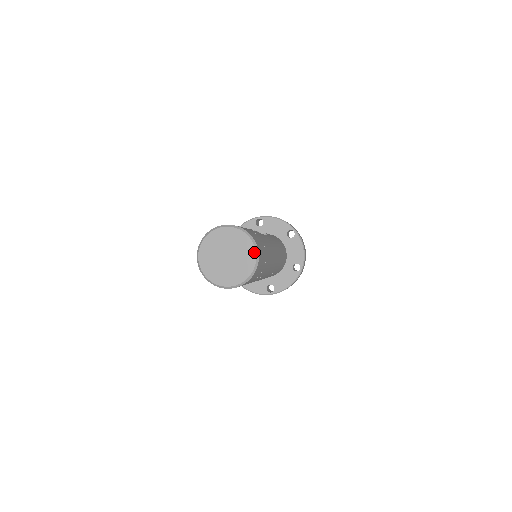
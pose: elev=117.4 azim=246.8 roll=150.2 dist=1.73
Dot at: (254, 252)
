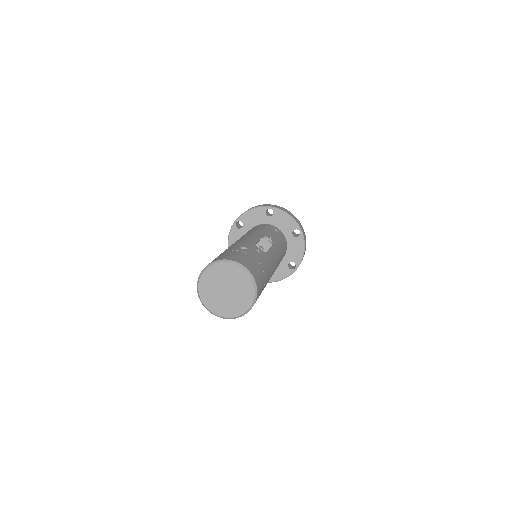
Dot at: (253, 295)
